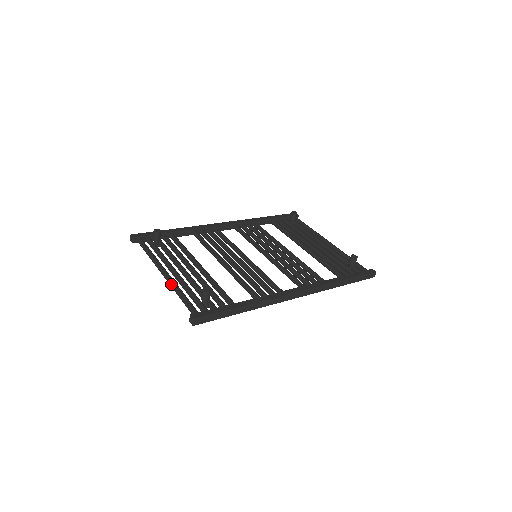
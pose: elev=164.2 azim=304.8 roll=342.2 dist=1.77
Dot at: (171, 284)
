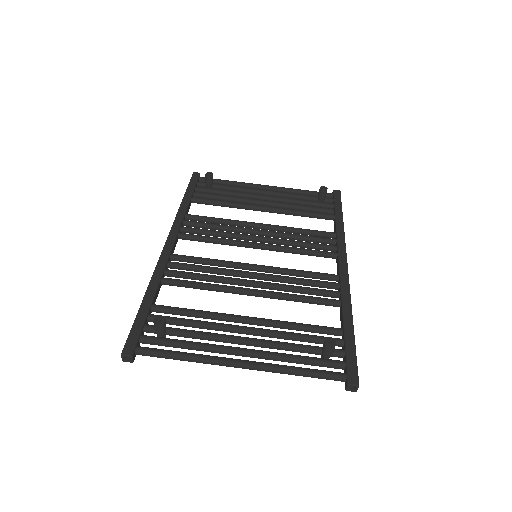
Dot at: (271, 370)
